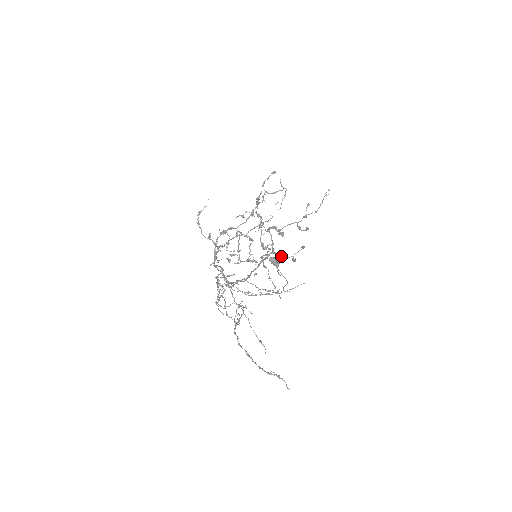
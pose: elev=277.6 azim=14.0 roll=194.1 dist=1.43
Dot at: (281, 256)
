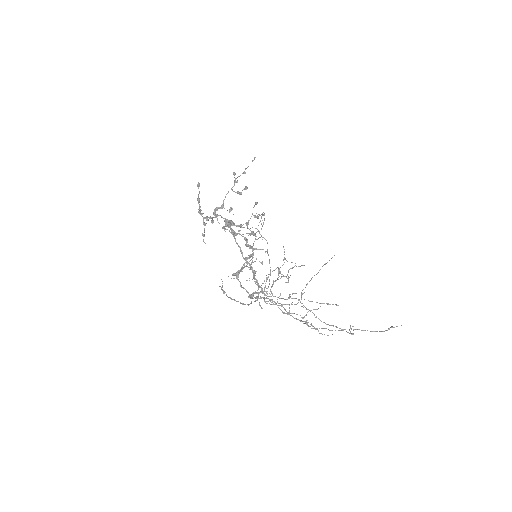
Dot at: (246, 224)
